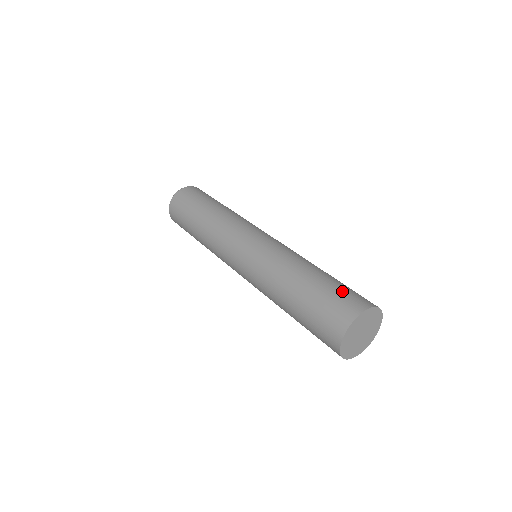
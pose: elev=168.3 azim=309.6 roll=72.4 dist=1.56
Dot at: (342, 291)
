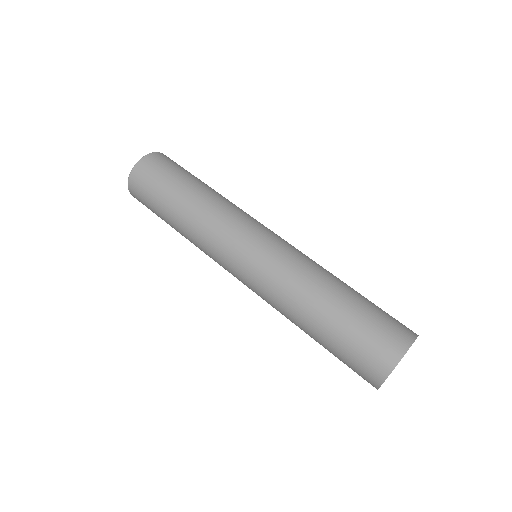
Dot at: (385, 314)
